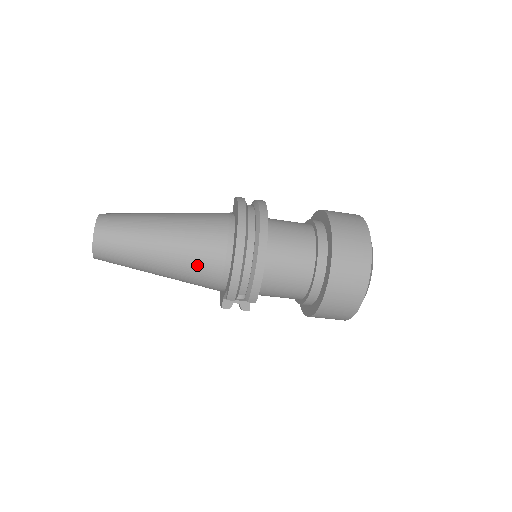
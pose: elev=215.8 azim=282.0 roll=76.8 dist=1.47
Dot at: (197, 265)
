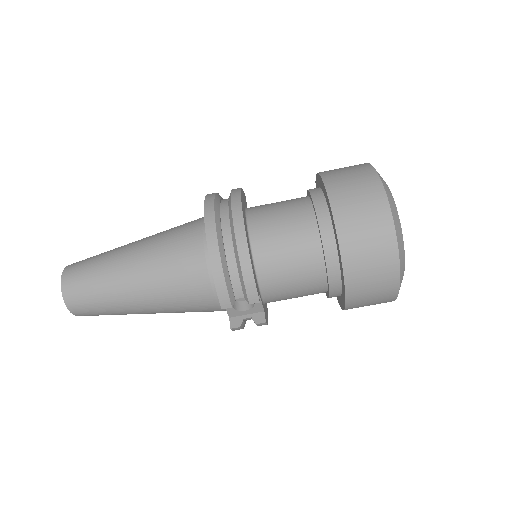
Dot at: (177, 279)
